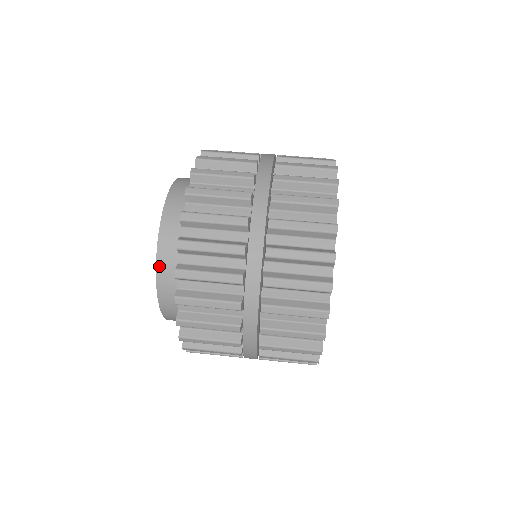
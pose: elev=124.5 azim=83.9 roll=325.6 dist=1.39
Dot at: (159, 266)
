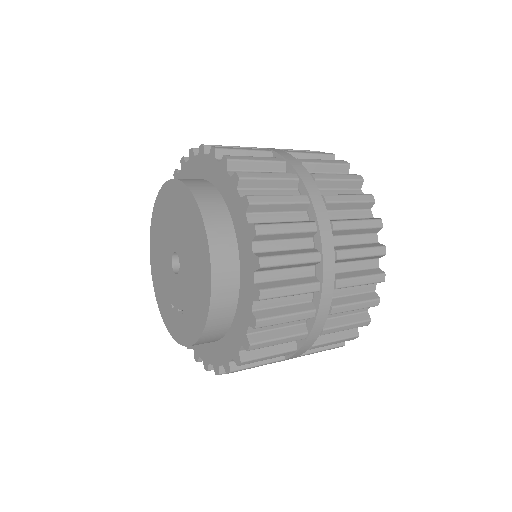
Dot at: occluded
